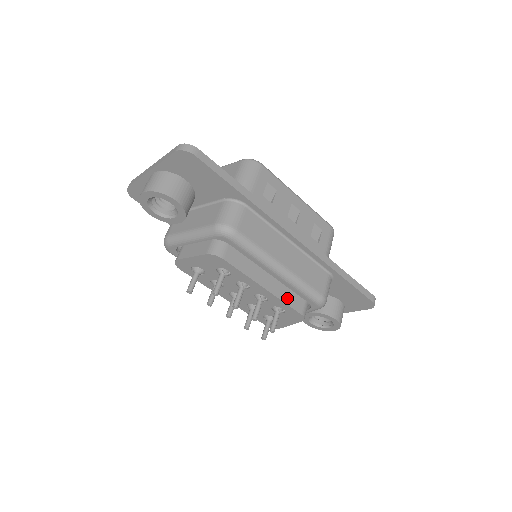
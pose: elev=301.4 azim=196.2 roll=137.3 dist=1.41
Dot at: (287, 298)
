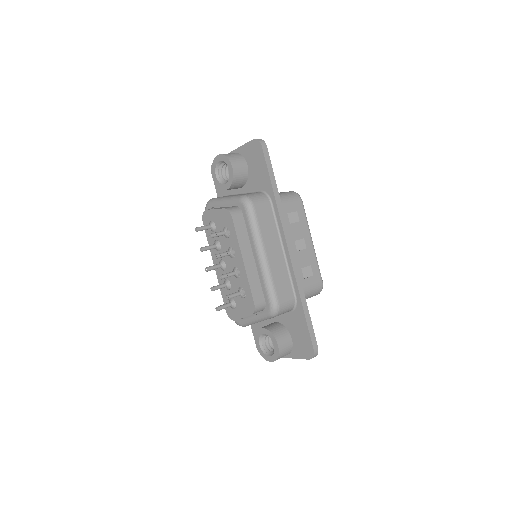
Dot at: (253, 283)
